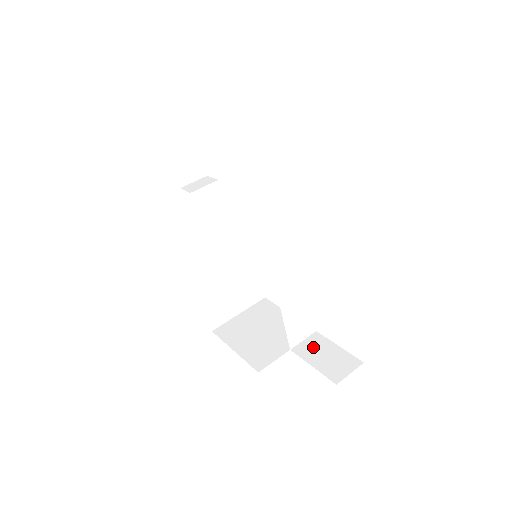
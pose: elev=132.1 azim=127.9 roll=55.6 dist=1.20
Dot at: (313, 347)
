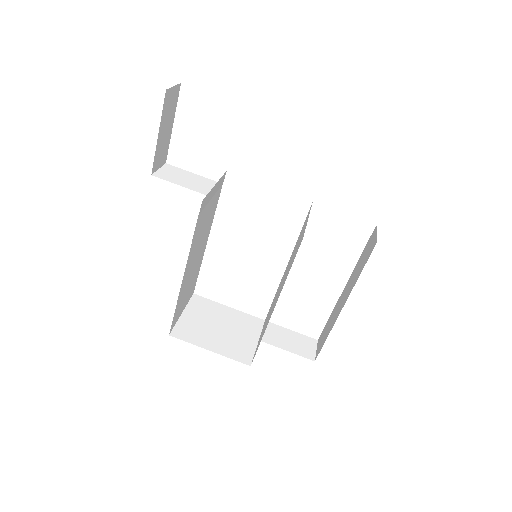
Dot at: (275, 334)
